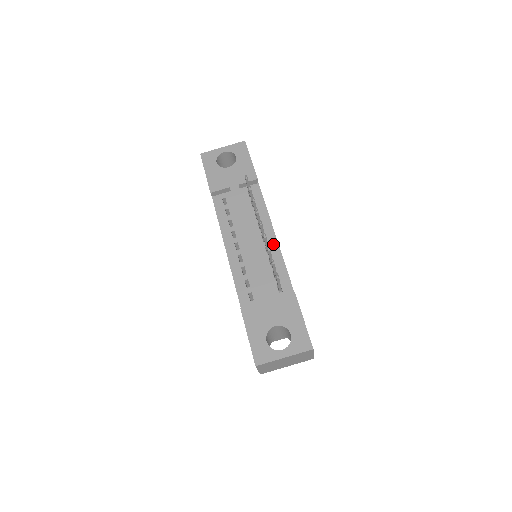
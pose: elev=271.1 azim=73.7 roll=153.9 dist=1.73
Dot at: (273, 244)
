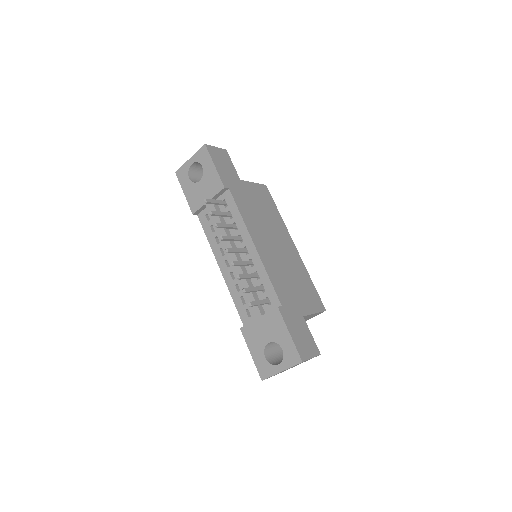
Dot at: (254, 255)
